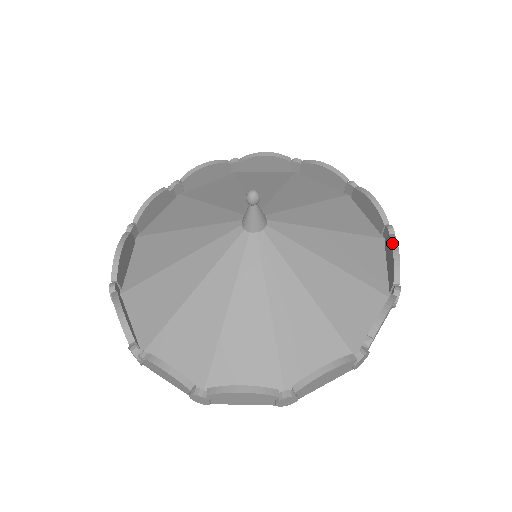
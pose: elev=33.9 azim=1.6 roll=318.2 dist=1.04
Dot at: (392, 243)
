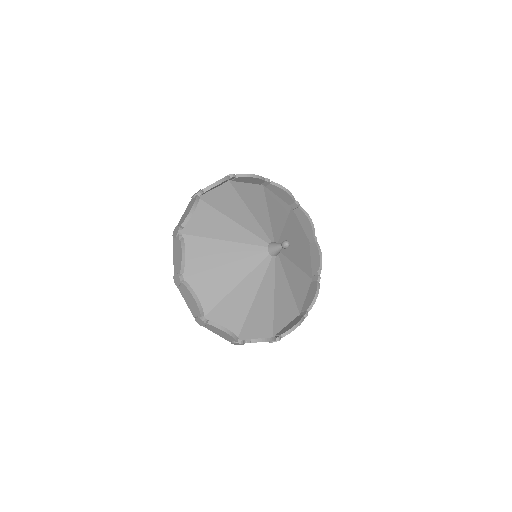
Dot at: (306, 215)
